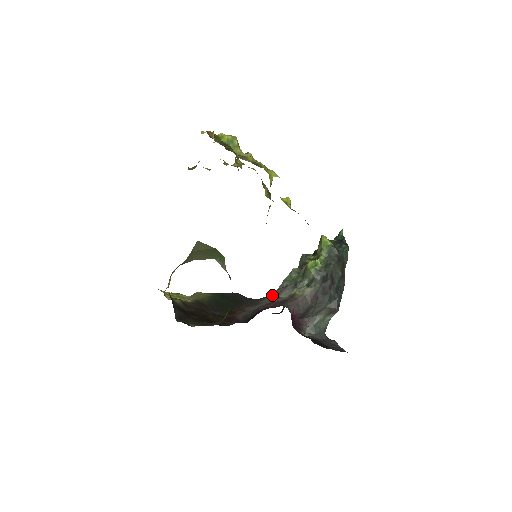
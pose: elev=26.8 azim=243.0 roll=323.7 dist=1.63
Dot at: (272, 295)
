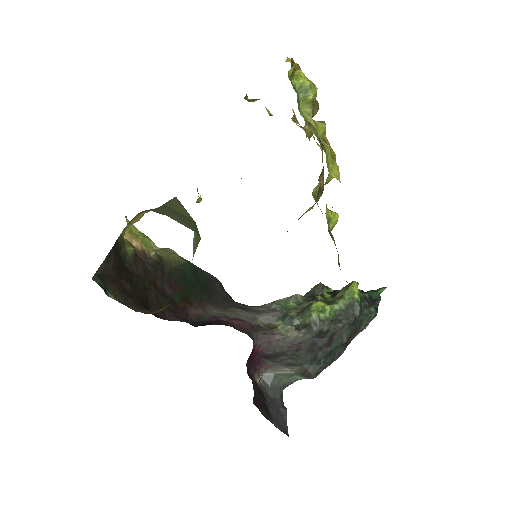
Dot at: (251, 309)
